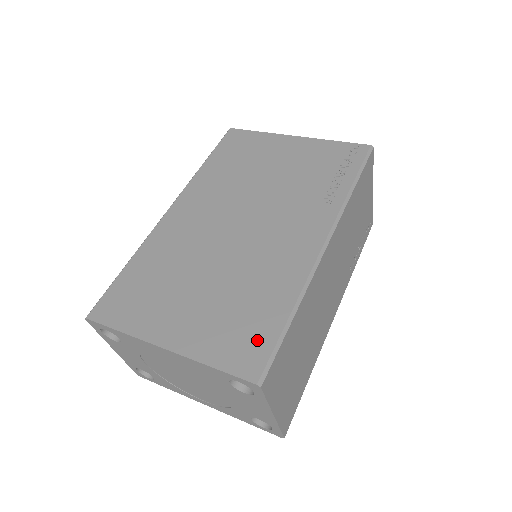
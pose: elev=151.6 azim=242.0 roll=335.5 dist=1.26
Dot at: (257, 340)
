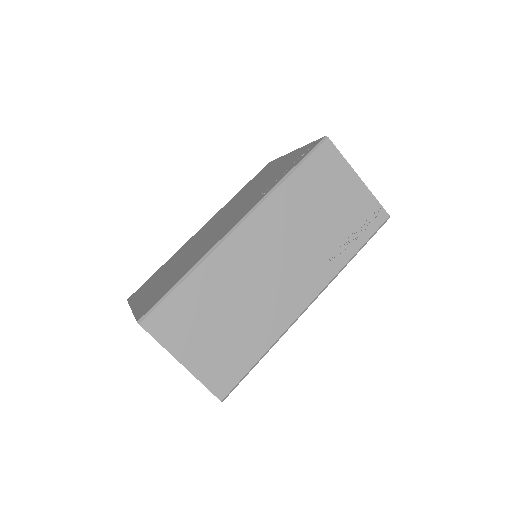
Dot at: (159, 296)
